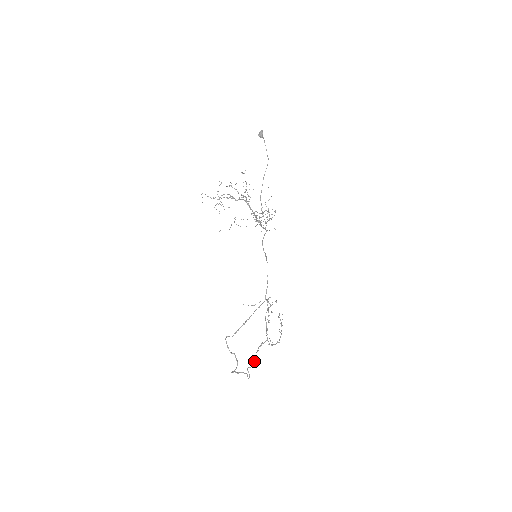
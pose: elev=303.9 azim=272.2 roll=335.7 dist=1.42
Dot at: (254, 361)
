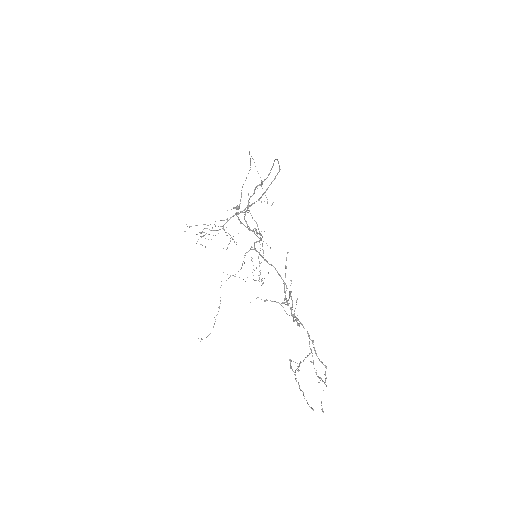
Dot at: occluded
